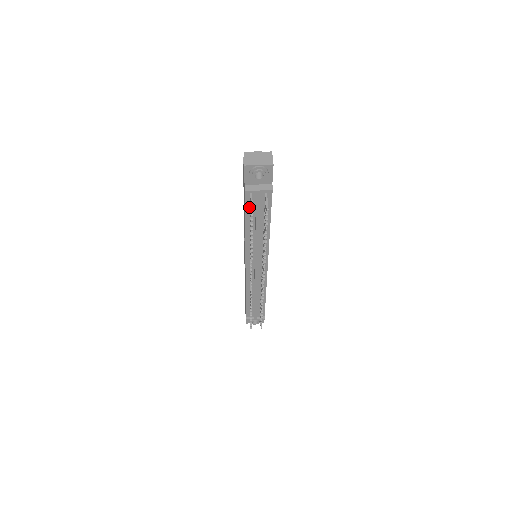
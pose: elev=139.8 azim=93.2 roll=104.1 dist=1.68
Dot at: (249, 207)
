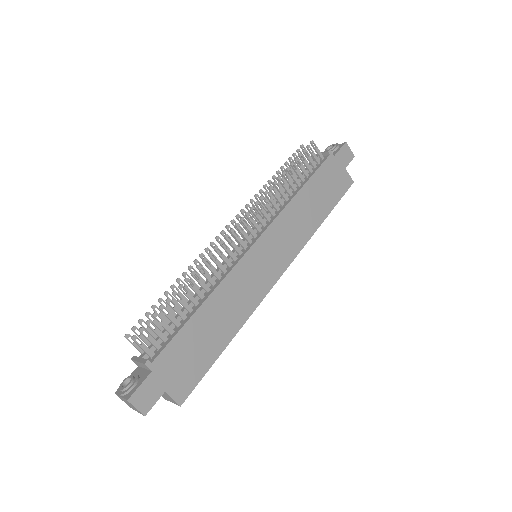
Dot at: occluded
